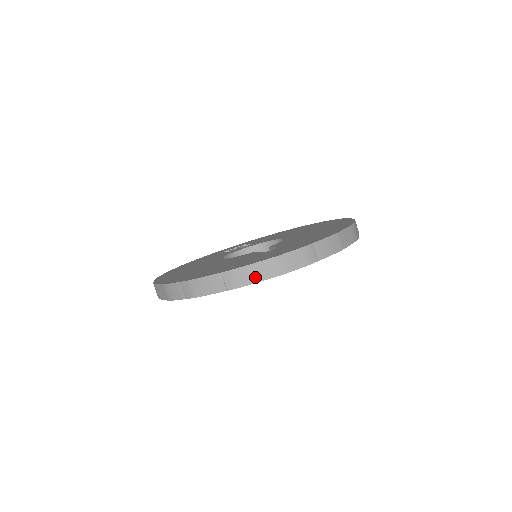
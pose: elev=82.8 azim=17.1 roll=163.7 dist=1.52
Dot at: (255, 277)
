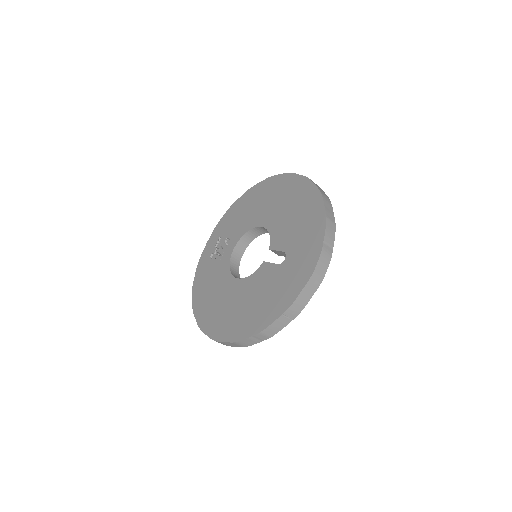
Dot at: (307, 298)
